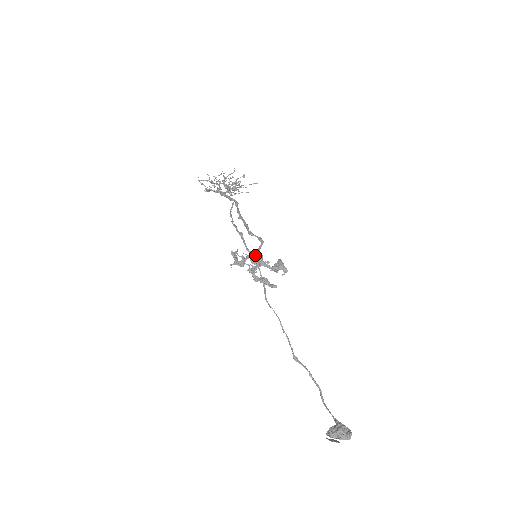
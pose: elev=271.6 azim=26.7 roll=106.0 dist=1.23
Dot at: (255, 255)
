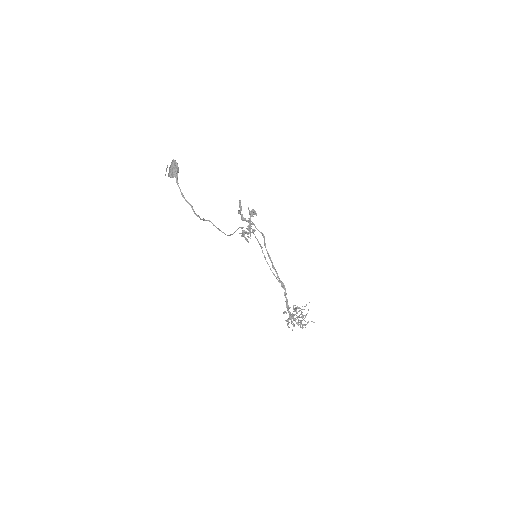
Dot at: (253, 230)
